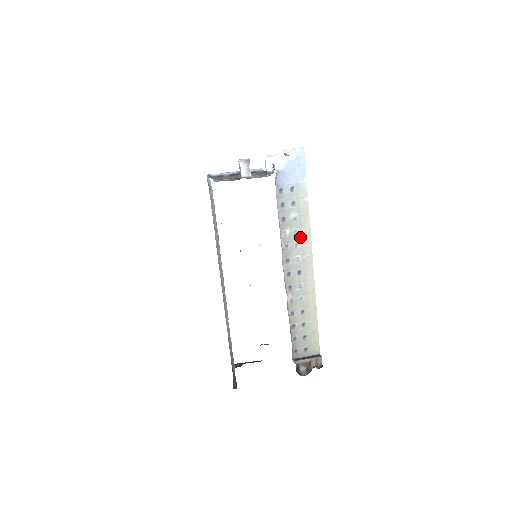
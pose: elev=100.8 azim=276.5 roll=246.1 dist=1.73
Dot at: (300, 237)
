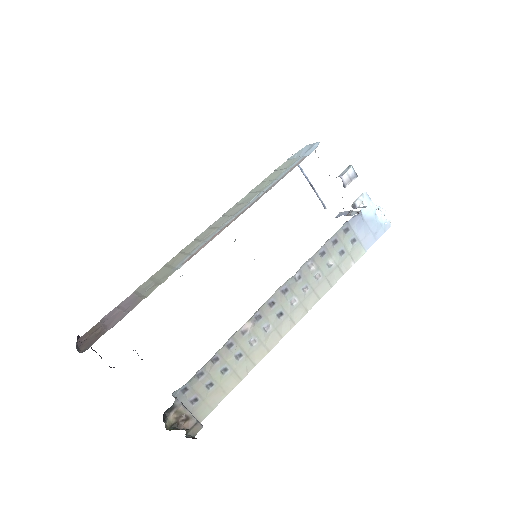
Dot at: (315, 285)
